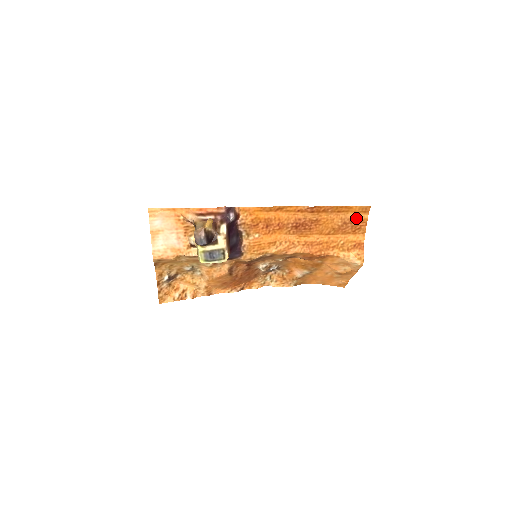
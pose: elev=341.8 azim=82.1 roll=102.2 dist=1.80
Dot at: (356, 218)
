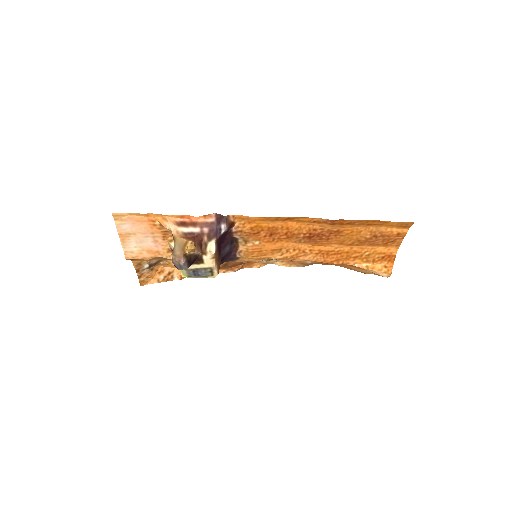
Dot at: (391, 232)
